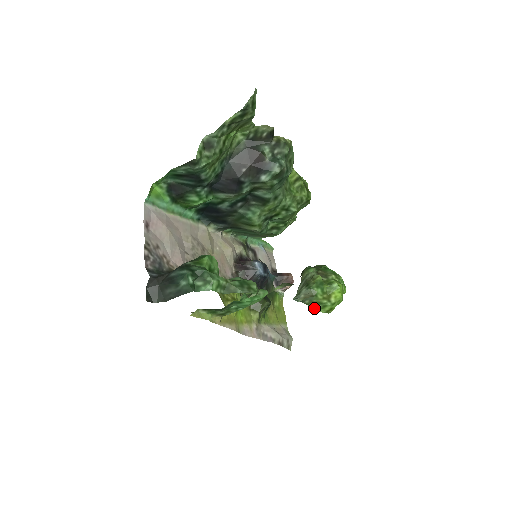
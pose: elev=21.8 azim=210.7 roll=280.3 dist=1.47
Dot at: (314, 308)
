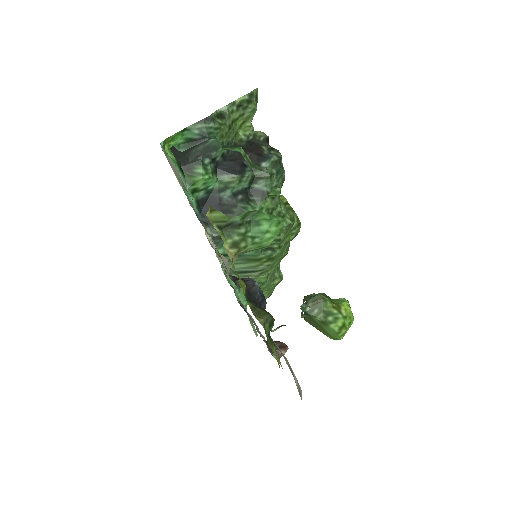
Dot at: (325, 322)
